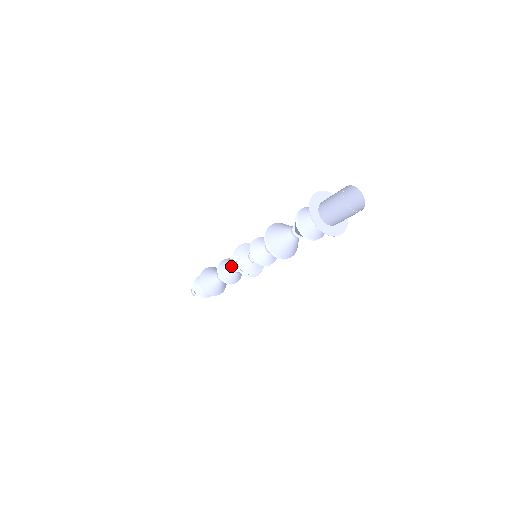
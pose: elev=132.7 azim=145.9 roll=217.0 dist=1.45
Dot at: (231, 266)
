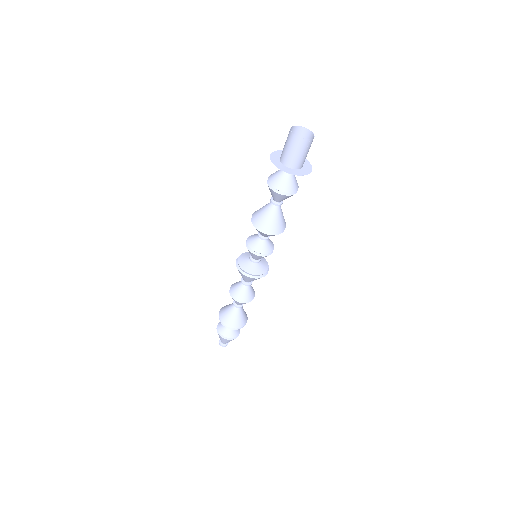
Dot at: occluded
